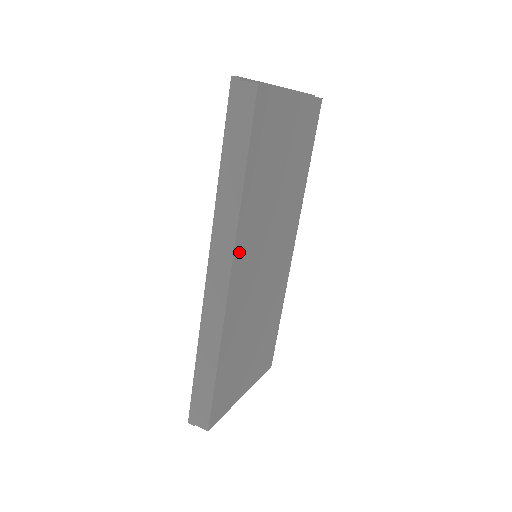
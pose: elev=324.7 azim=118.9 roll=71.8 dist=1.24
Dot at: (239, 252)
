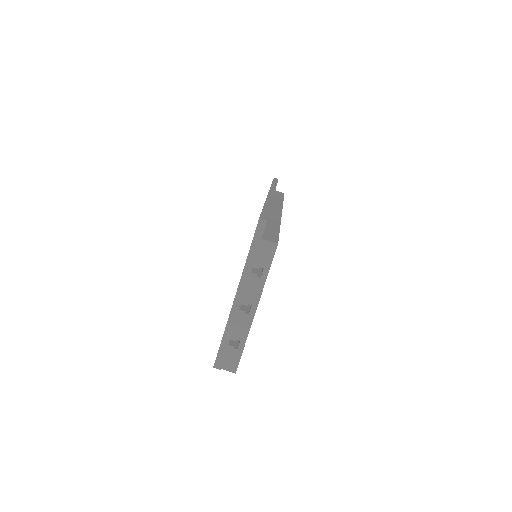
Dot at: occluded
